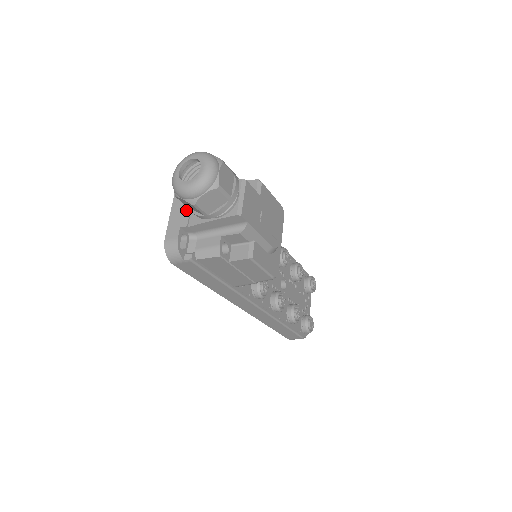
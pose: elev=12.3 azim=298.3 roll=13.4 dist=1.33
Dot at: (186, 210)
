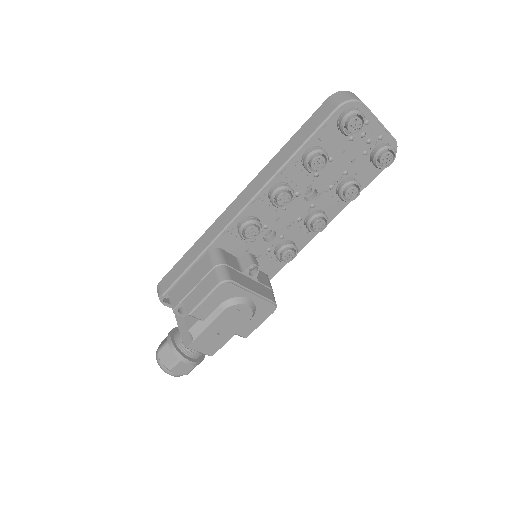
Dot at: occluded
